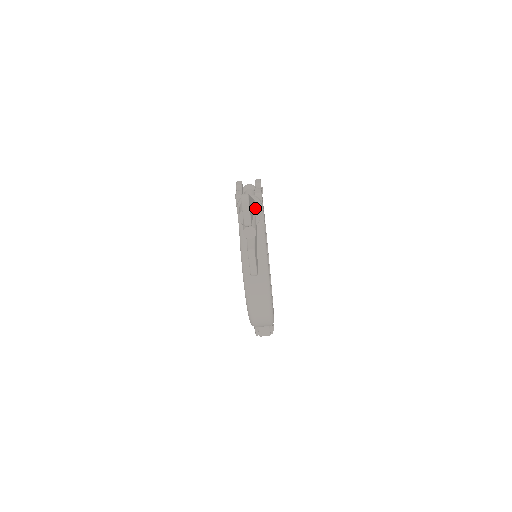
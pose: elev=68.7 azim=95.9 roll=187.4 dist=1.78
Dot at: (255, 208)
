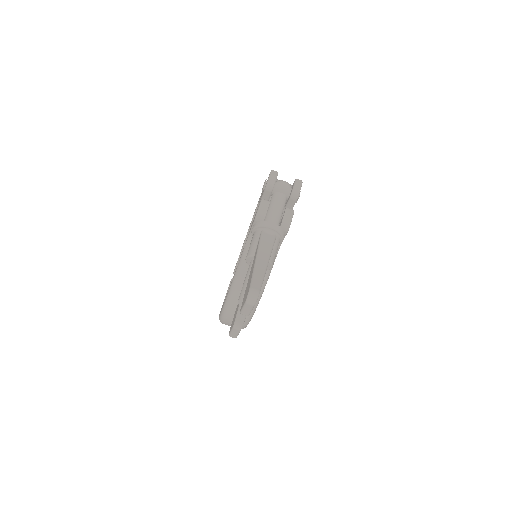
Dot at: (270, 258)
